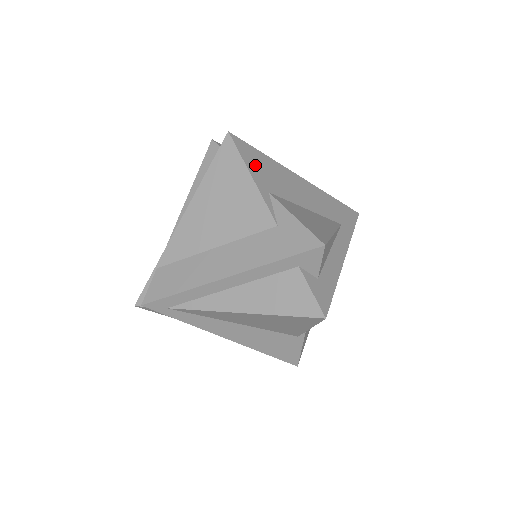
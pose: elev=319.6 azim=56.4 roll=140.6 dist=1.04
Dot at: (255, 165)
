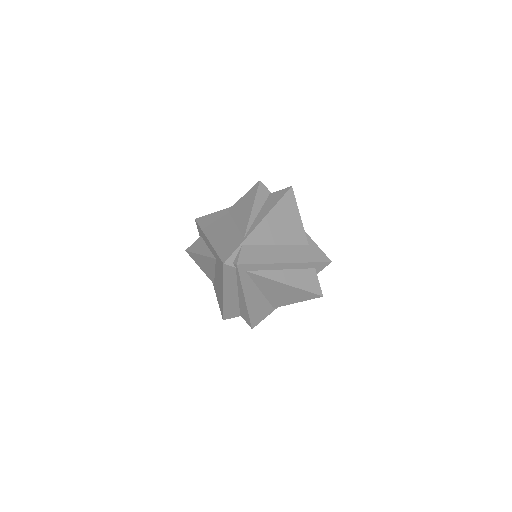
Dot at: occluded
